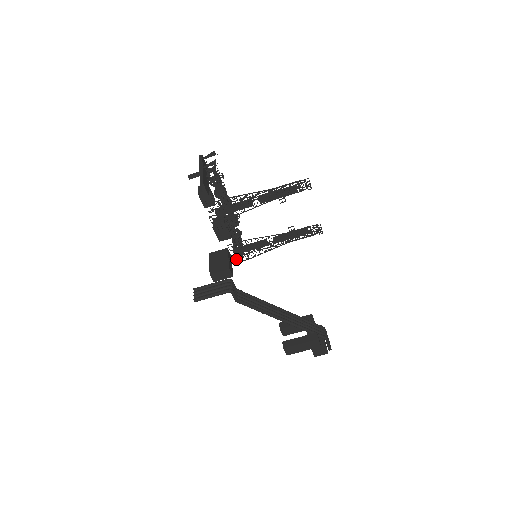
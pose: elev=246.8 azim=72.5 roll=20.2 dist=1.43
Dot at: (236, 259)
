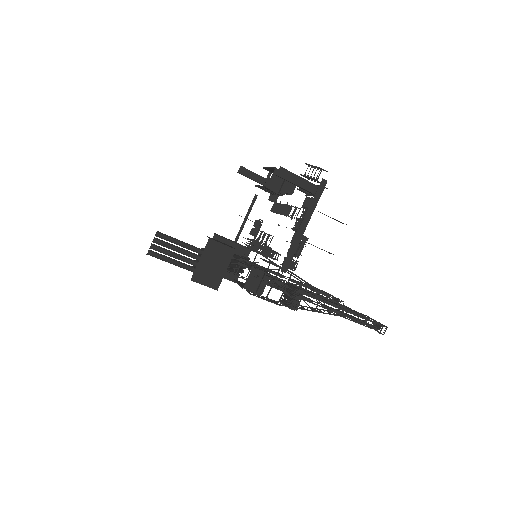
Dot at: occluded
